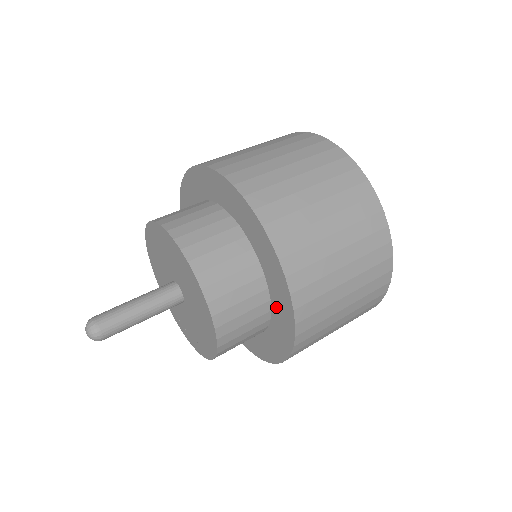
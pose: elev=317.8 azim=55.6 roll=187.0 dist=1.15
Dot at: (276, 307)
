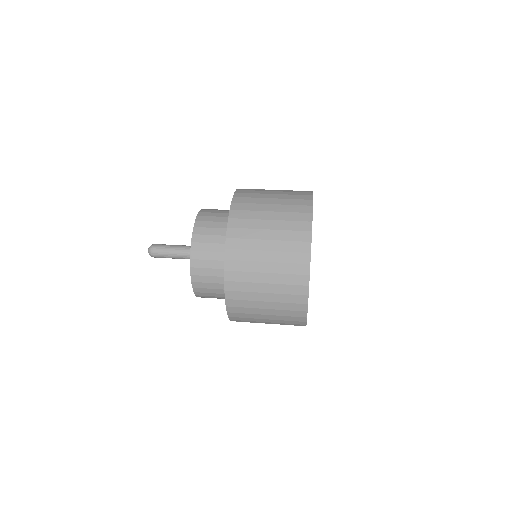
Dot at: occluded
